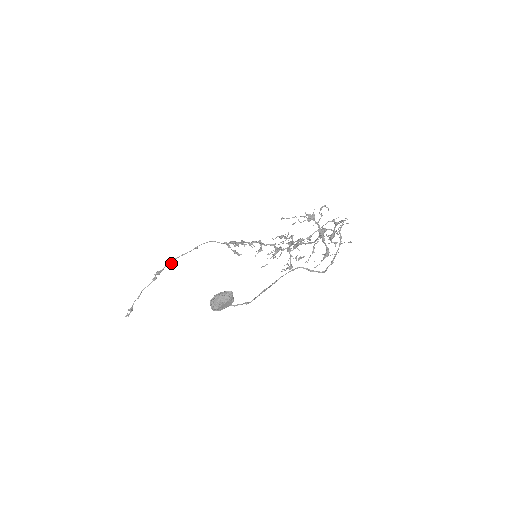
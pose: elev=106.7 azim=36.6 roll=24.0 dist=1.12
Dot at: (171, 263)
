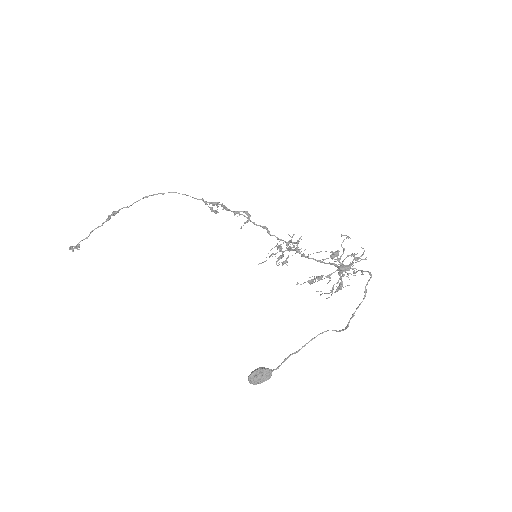
Dot at: occluded
